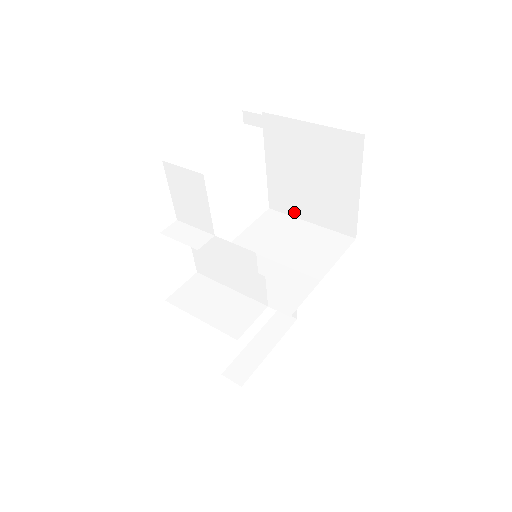
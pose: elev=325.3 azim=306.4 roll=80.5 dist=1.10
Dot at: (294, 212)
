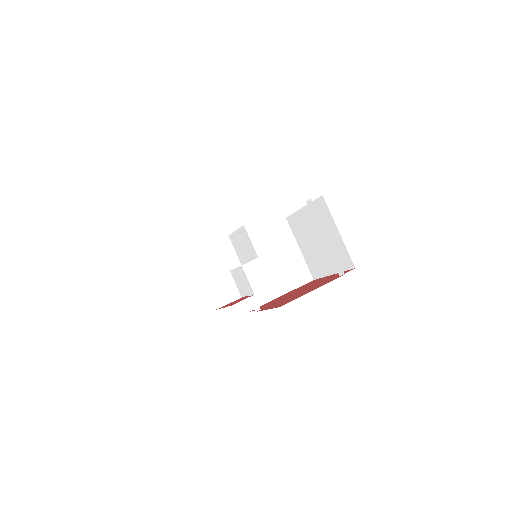
Dot at: (297, 236)
